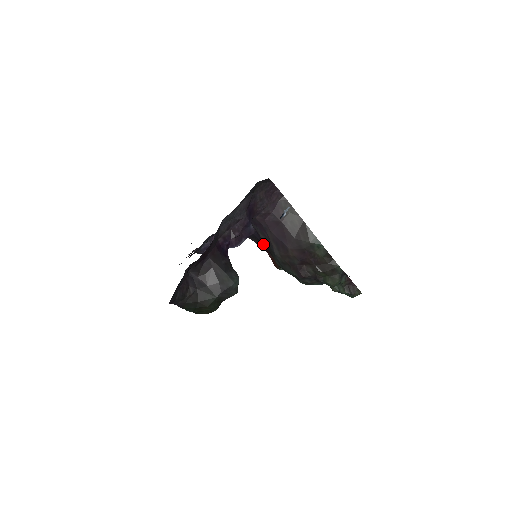
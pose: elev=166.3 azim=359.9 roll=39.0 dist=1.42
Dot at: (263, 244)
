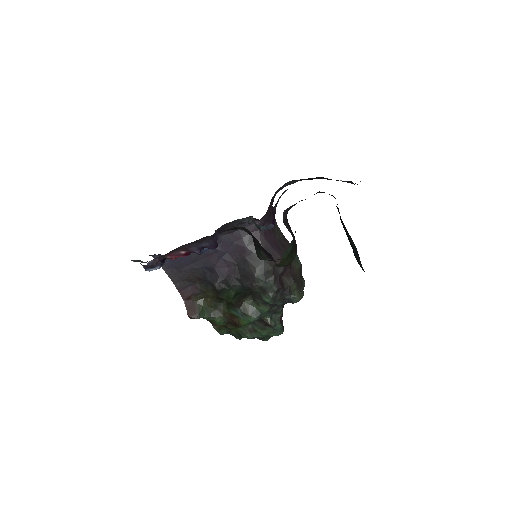
Dot at: (190, 285)
